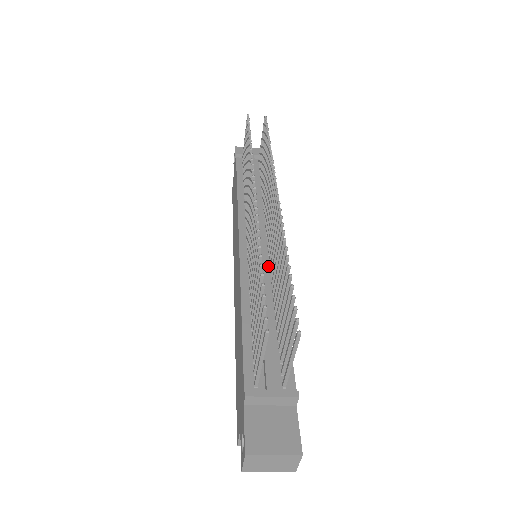
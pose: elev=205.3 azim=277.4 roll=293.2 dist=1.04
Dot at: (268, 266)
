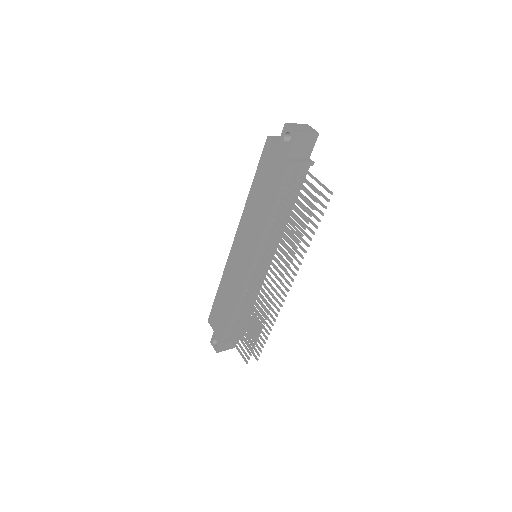
Dot at: occluded
